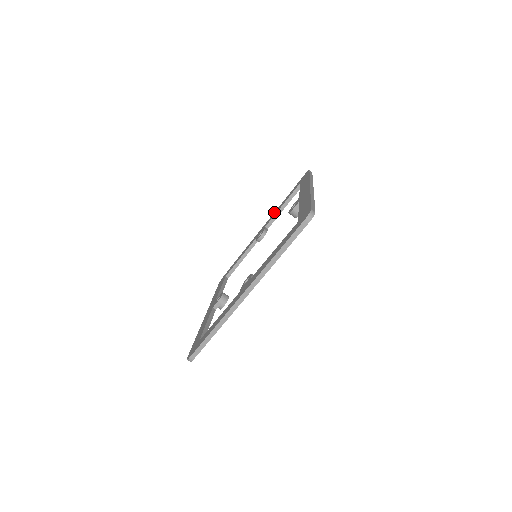
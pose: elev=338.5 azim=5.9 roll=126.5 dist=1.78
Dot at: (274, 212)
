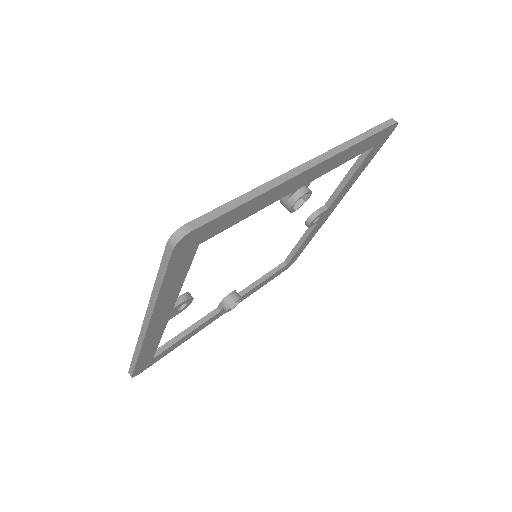
Dot at: occluded
